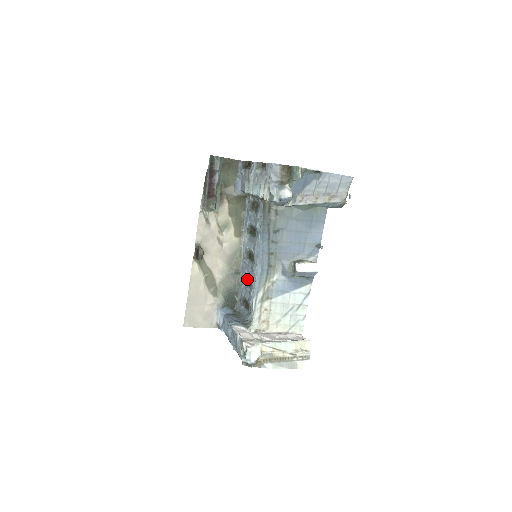
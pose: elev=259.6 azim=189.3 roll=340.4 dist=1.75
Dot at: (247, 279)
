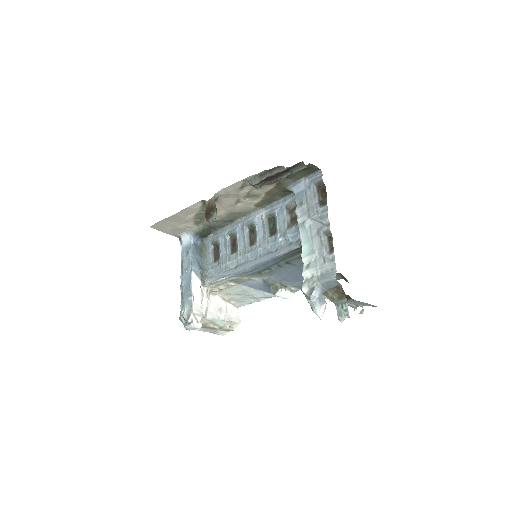
Dot at: (234, 237)
